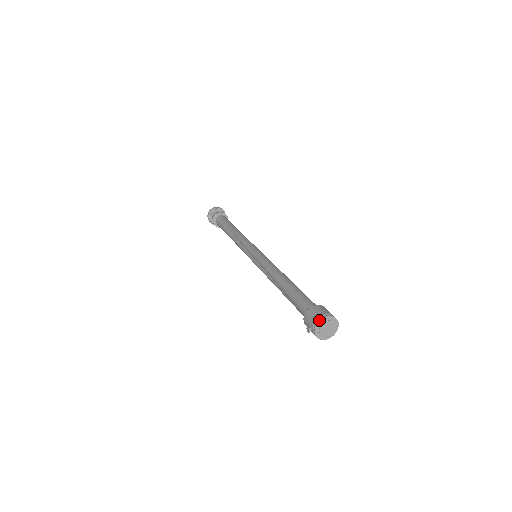
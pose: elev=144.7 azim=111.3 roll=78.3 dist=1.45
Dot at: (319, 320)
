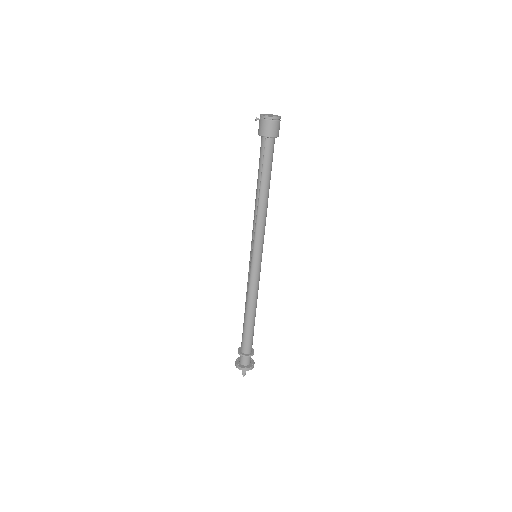
Dot at: occluded
